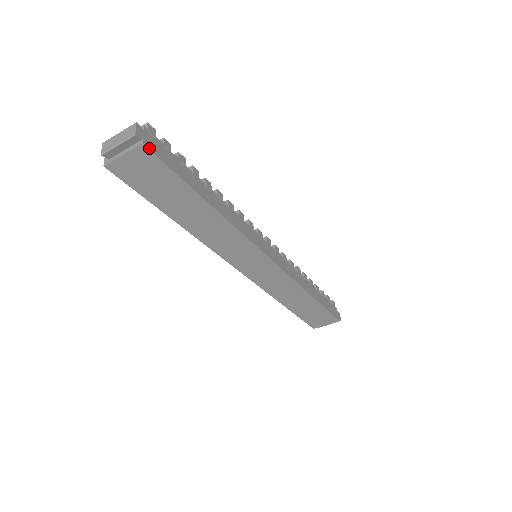
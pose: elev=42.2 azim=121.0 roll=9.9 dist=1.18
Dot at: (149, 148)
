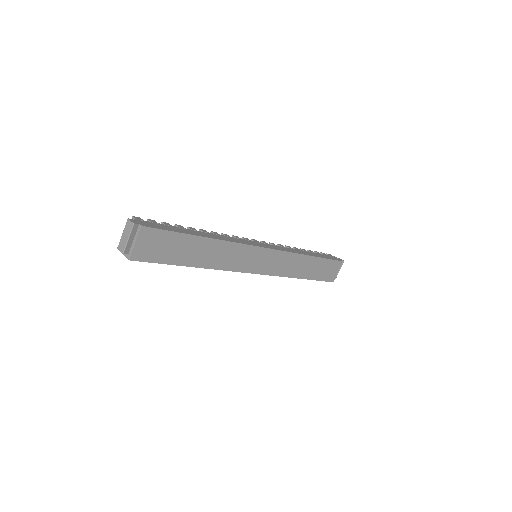
Dot at: (146, 226)
